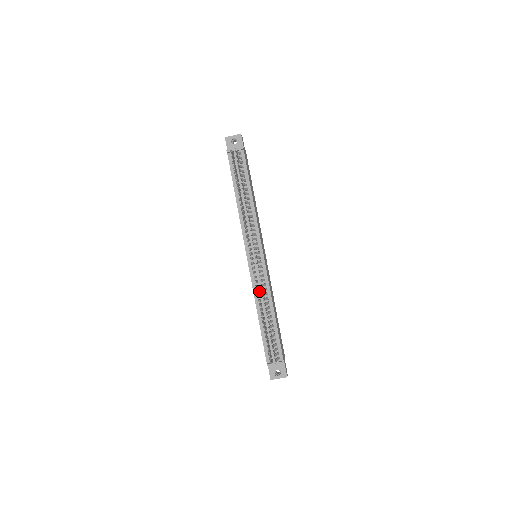
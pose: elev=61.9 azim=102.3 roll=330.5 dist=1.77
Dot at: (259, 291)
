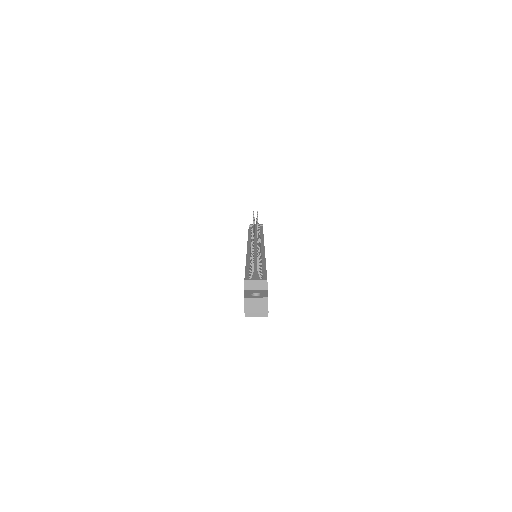
Dot at: occluded
